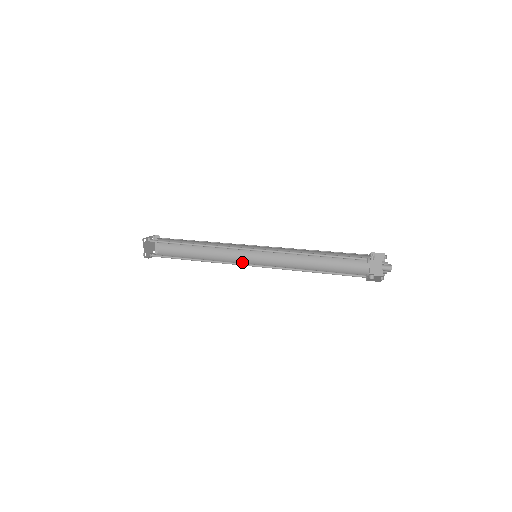
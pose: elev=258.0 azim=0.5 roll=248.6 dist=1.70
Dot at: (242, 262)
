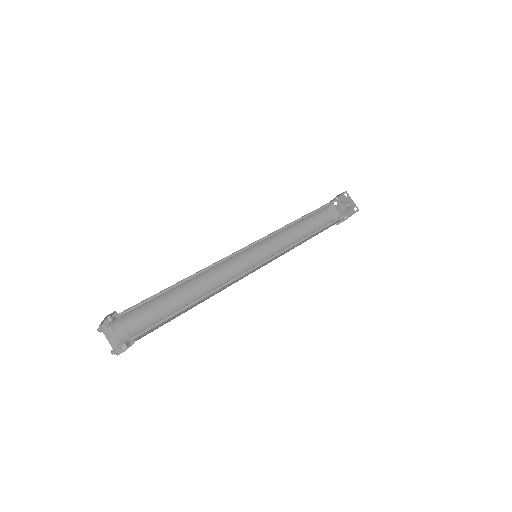
Dot at: (244, 276)
